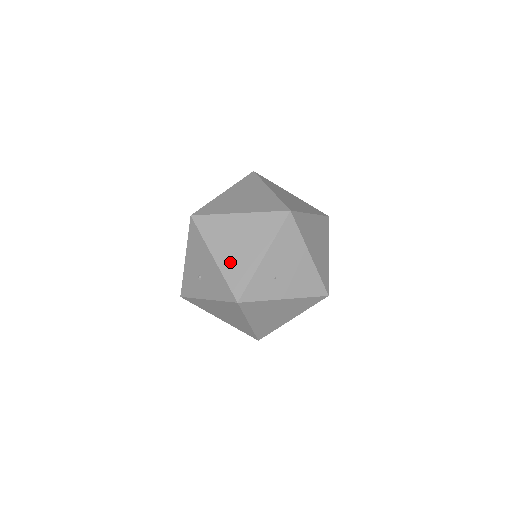
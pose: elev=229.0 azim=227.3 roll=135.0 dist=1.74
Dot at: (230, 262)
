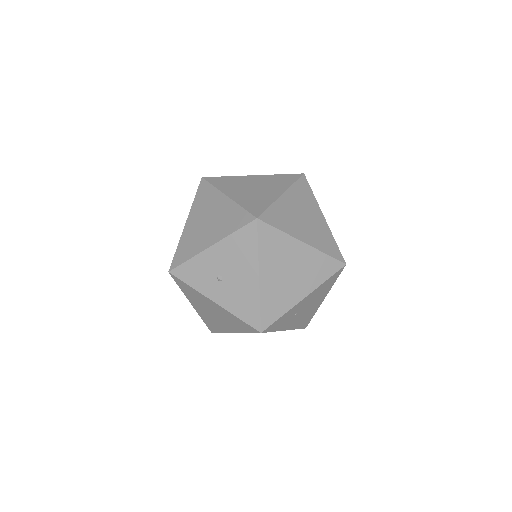
Dot at: (273, 289)
